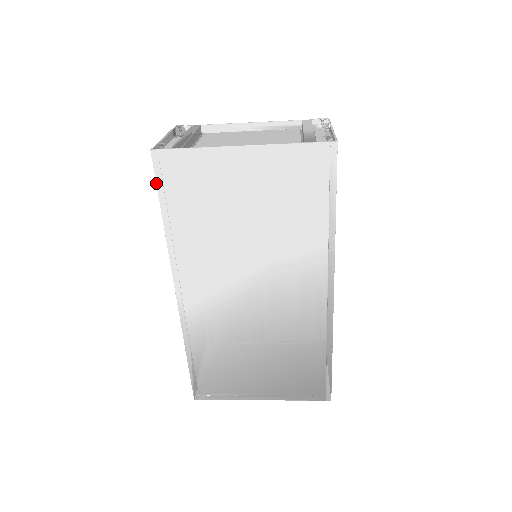
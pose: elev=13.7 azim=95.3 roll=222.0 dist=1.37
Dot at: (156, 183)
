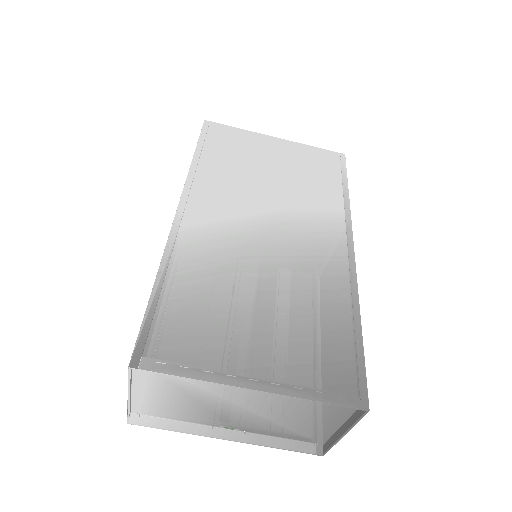
Dot at: (200, 135)
